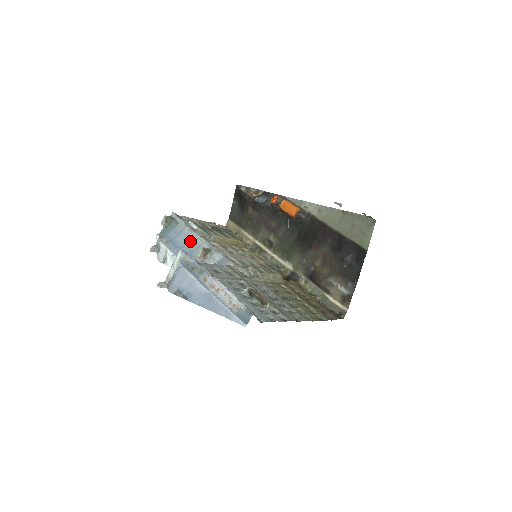
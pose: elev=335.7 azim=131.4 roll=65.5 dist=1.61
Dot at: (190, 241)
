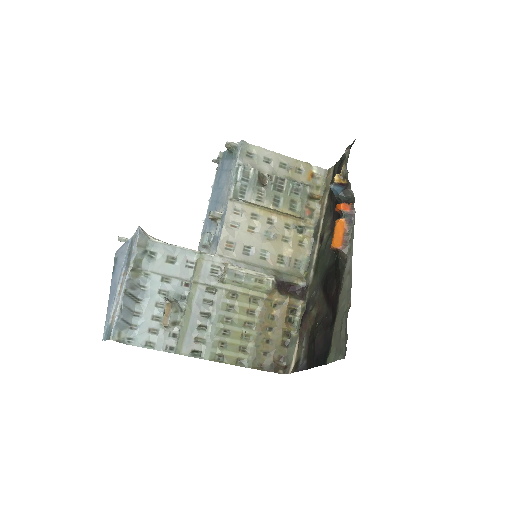
Dot at: (224, 189)
